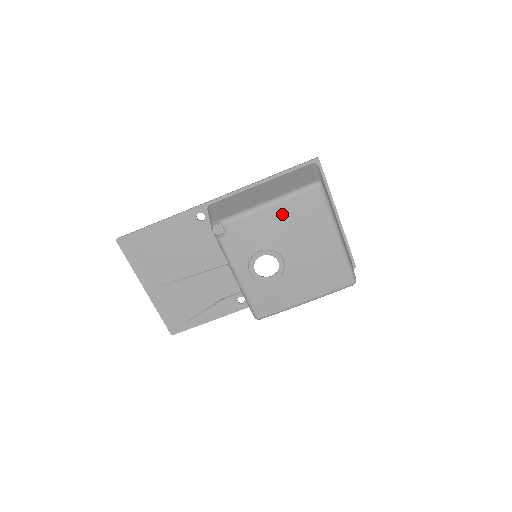
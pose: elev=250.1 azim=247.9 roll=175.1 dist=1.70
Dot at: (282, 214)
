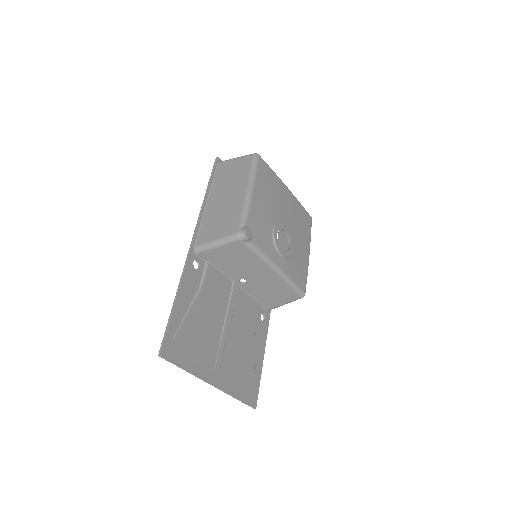
Dot at: (261, 191)
